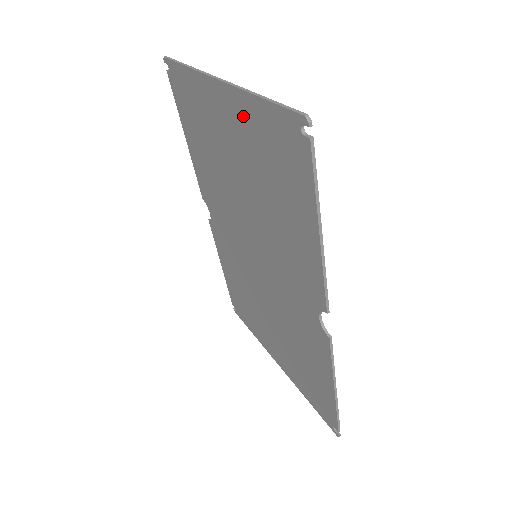
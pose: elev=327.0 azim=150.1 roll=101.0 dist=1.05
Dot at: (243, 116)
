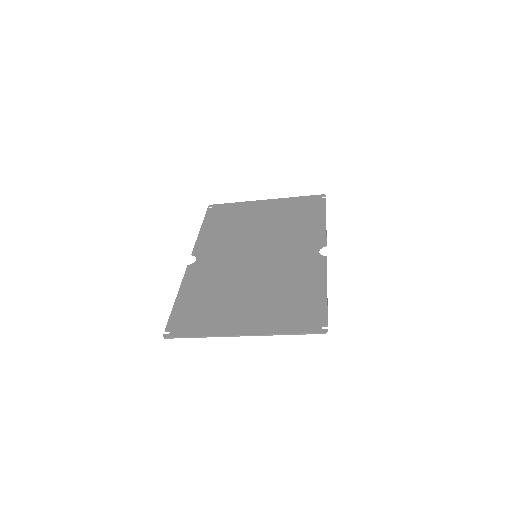
Dot at: (282, 204)
